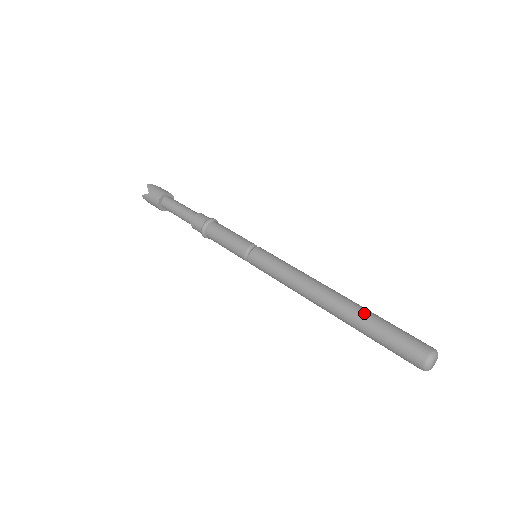
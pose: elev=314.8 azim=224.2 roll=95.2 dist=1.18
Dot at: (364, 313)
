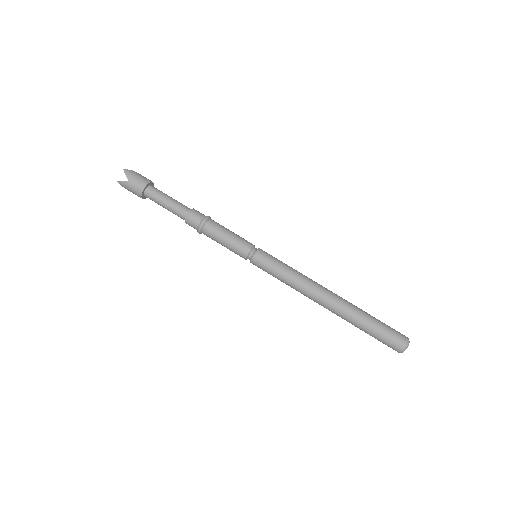
Dot at: (358, 312)
